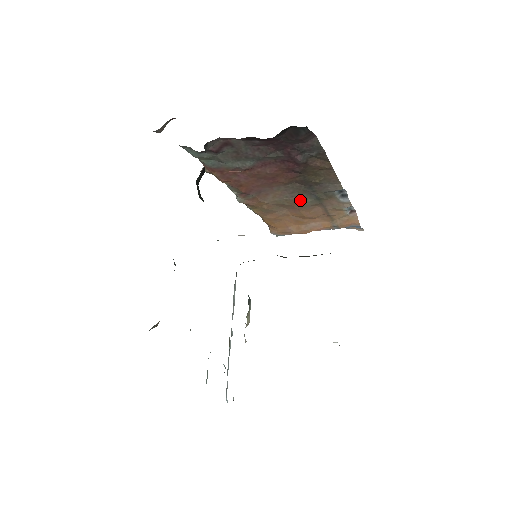
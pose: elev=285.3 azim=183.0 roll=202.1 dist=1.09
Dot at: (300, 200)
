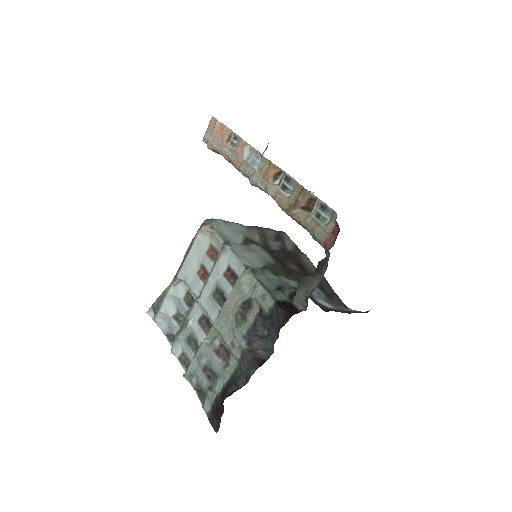
Dot at: occluded
